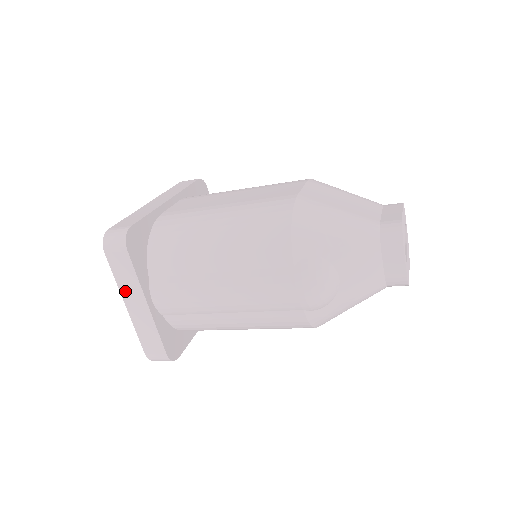
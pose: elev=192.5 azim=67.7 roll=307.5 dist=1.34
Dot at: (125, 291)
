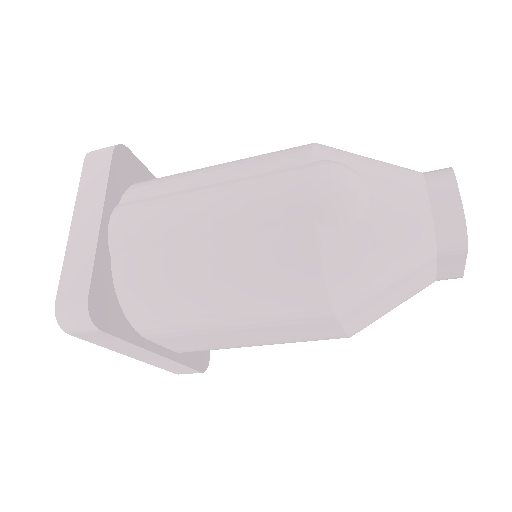
Dot at: (82, 204)
